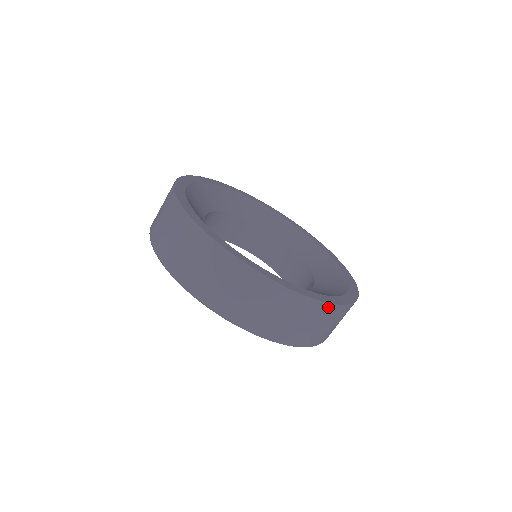
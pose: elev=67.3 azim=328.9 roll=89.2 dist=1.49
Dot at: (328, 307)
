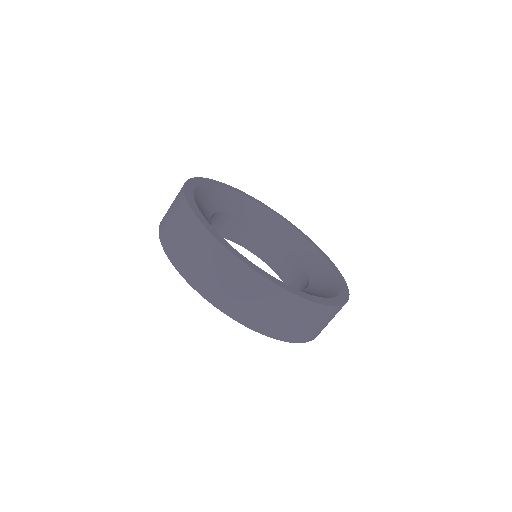
Dot at: (308, 304)
